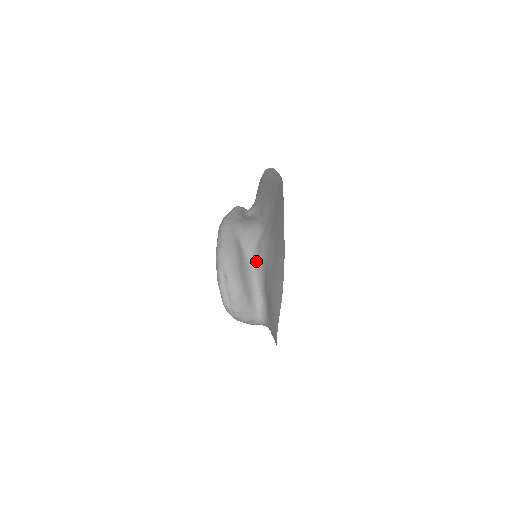
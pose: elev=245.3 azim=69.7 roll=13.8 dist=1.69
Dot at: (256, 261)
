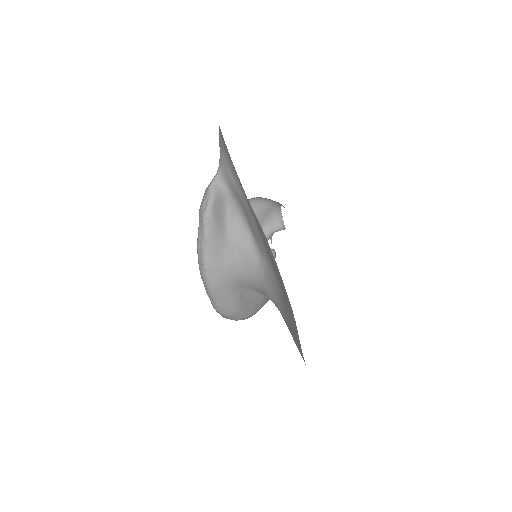
Dot at: occluded
